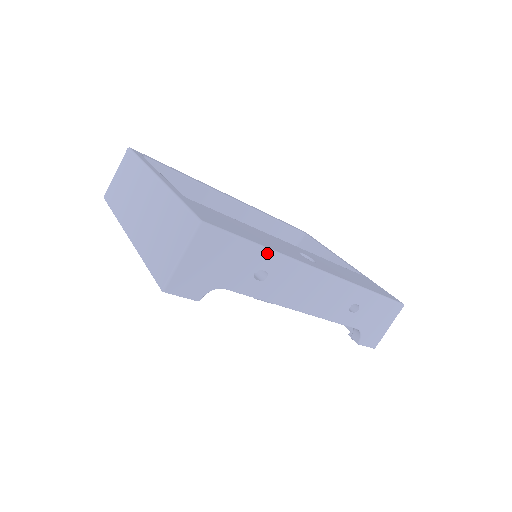
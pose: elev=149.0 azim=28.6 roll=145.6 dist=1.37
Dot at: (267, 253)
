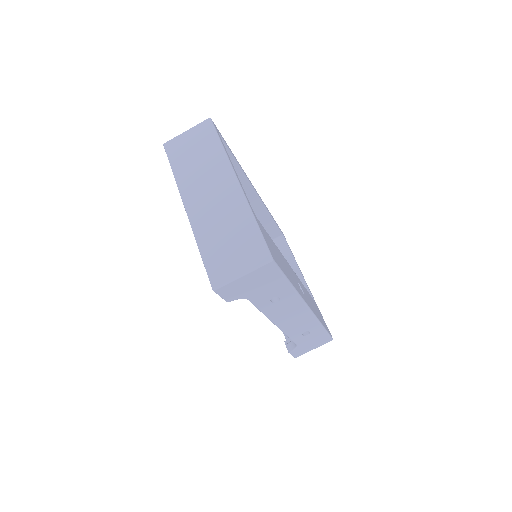
Dot at: (291, 289)
